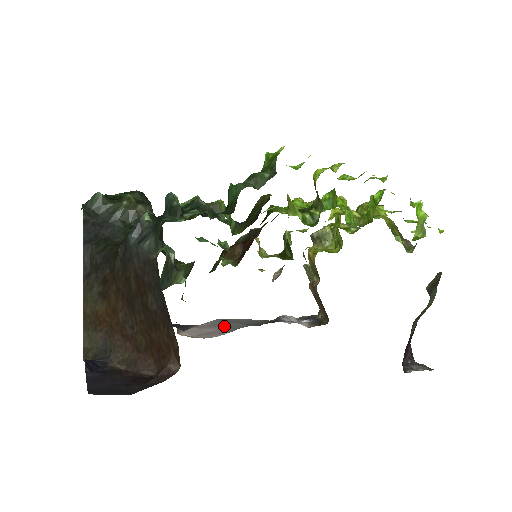
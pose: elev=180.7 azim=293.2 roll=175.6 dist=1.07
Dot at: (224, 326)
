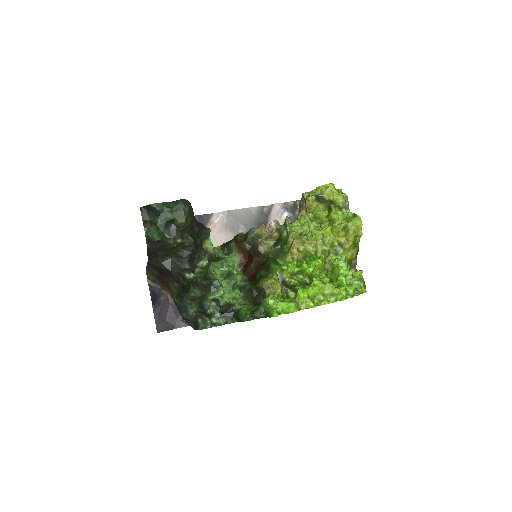
Dot at: (229, 228)
